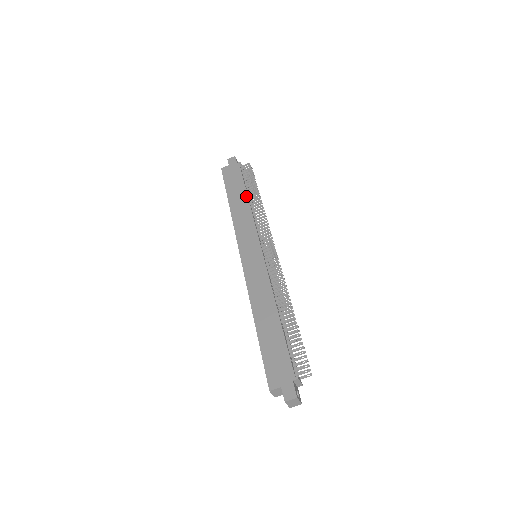
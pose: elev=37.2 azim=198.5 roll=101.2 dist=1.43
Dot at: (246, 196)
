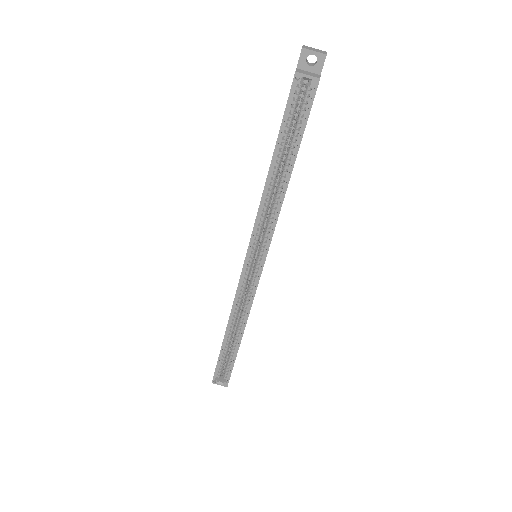
Dot at: occluded
